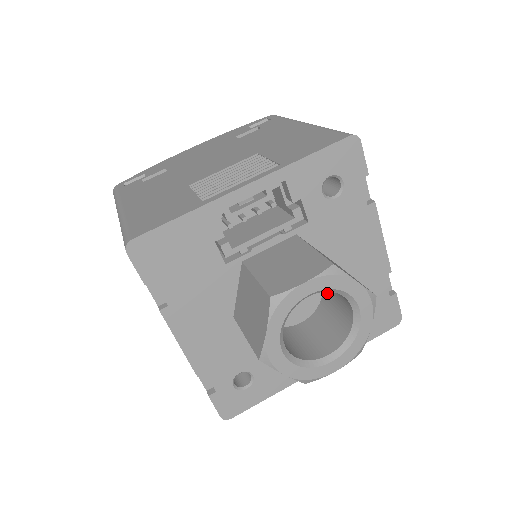
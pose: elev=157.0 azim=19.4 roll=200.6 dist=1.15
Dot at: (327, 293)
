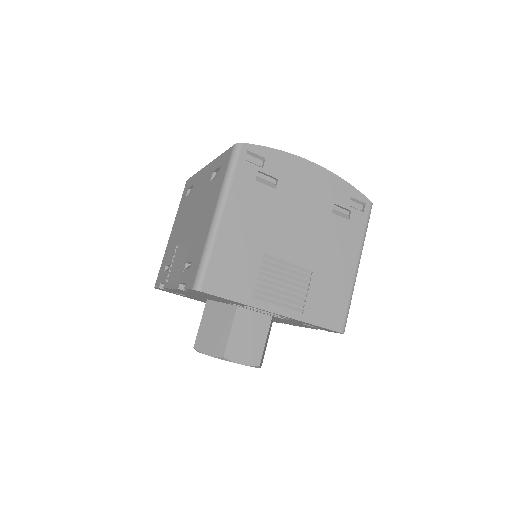
Dot at: occluded
